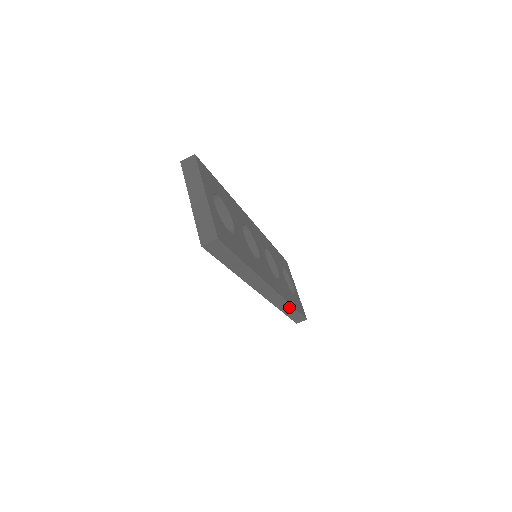
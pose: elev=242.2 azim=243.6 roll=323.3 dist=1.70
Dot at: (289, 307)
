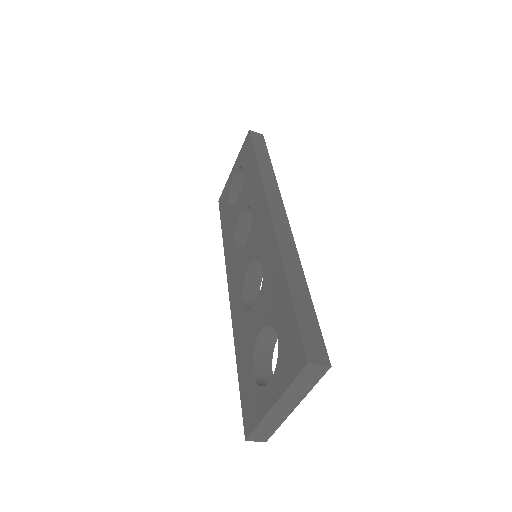
Dot at: occluded
